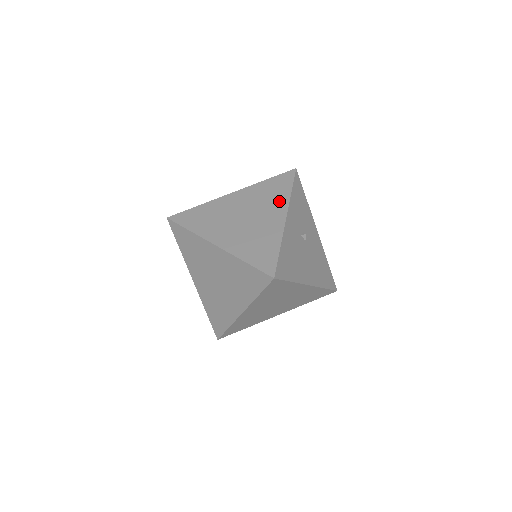
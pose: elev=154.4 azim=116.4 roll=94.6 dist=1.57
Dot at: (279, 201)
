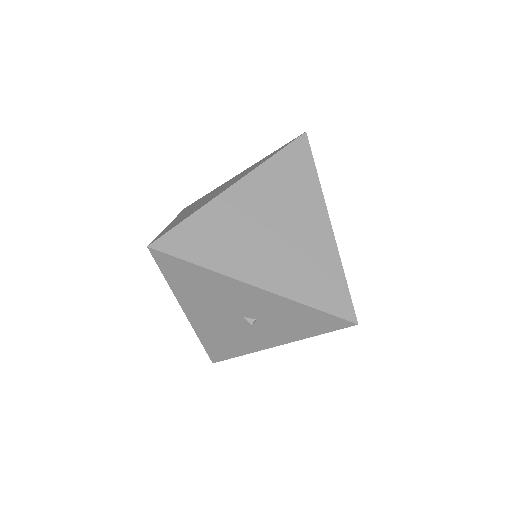
Dot at: (214, 190)
